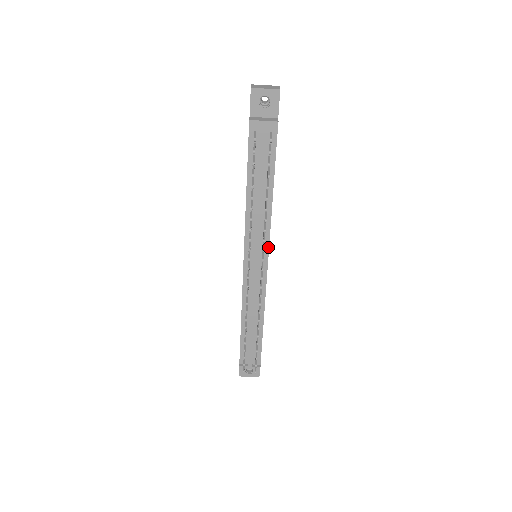
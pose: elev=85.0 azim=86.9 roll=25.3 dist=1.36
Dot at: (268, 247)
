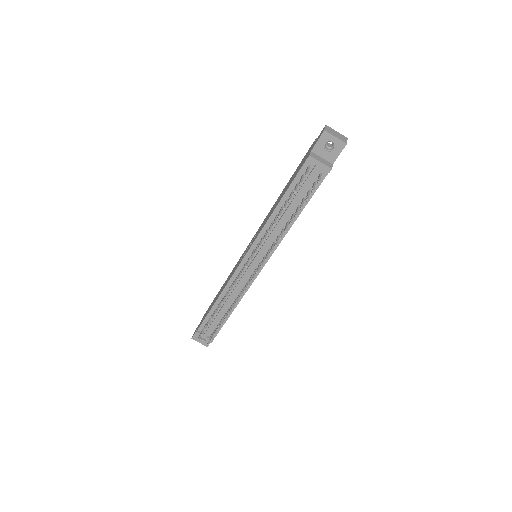
Dot at: (270, 256)
